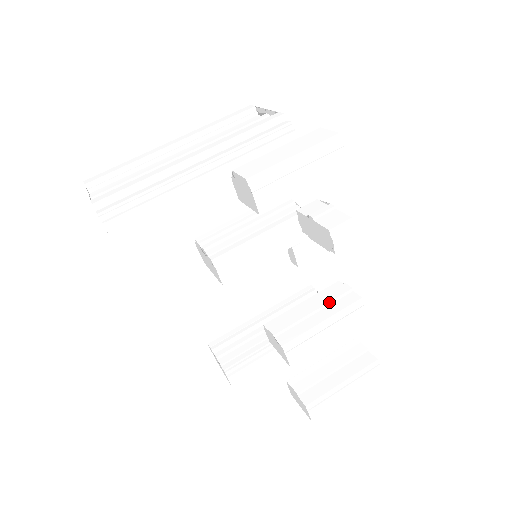
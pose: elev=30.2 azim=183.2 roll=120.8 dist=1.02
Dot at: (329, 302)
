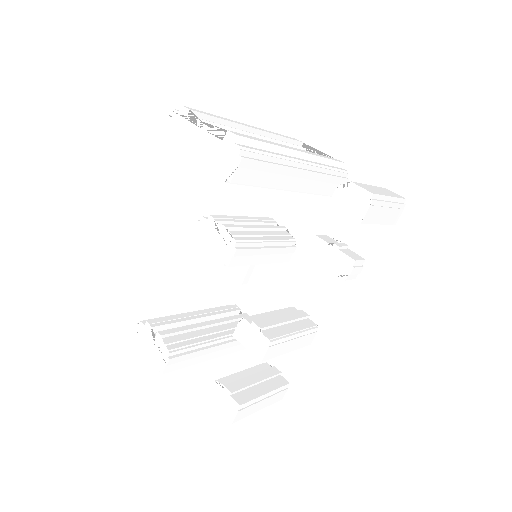
Dot at: (296, 319)
